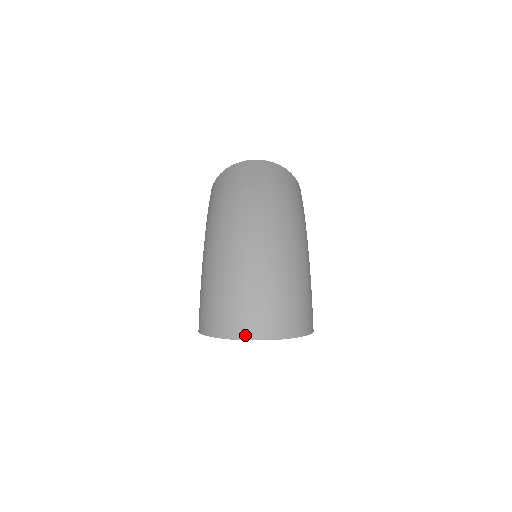
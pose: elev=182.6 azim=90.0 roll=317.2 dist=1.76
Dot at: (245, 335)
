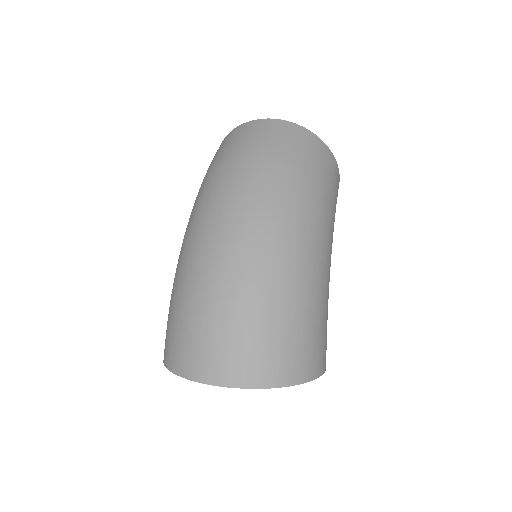
Dot at: (199, 375)
